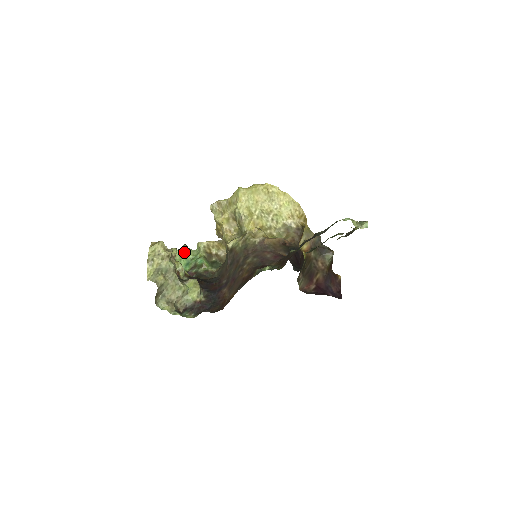
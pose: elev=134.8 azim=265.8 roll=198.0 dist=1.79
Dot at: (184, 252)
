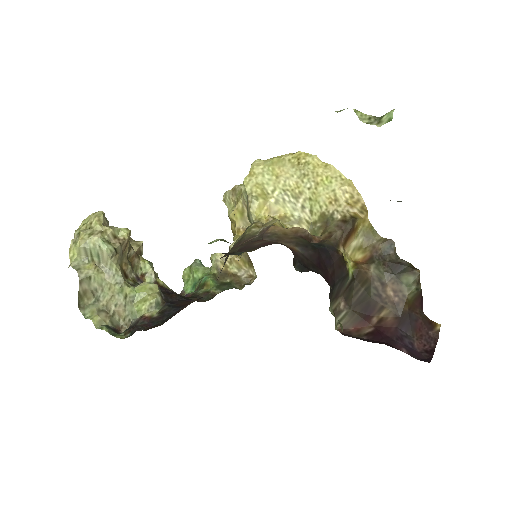
Dot at: (193, 268)
